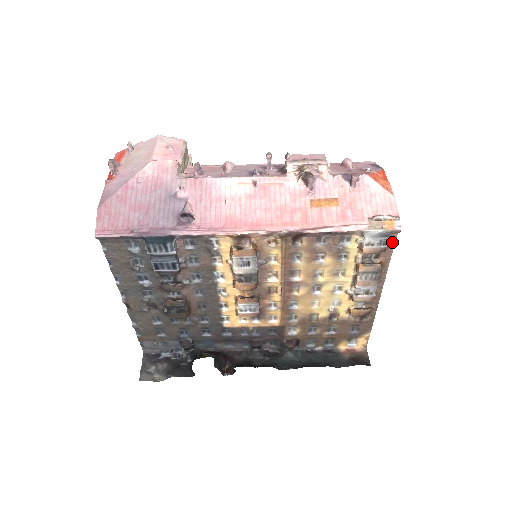
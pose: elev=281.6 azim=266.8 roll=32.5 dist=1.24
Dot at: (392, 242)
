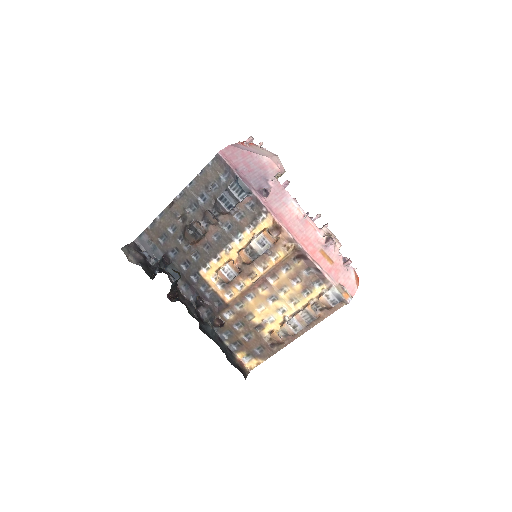
Dot at: (336, 308)
